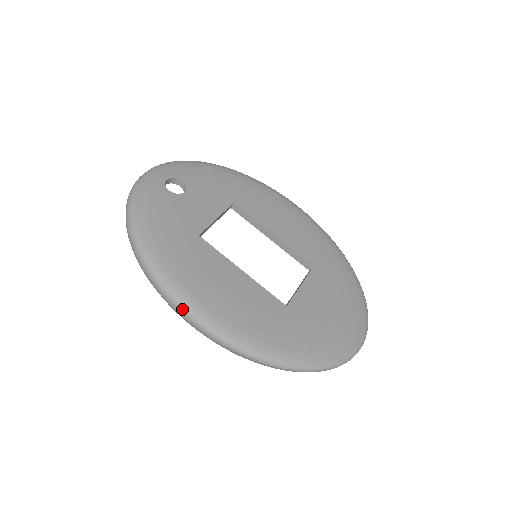
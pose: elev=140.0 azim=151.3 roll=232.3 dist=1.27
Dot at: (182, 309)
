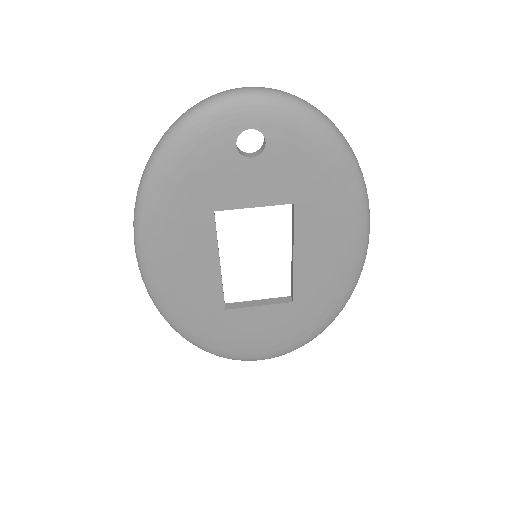
Dot at: (136, 250)
